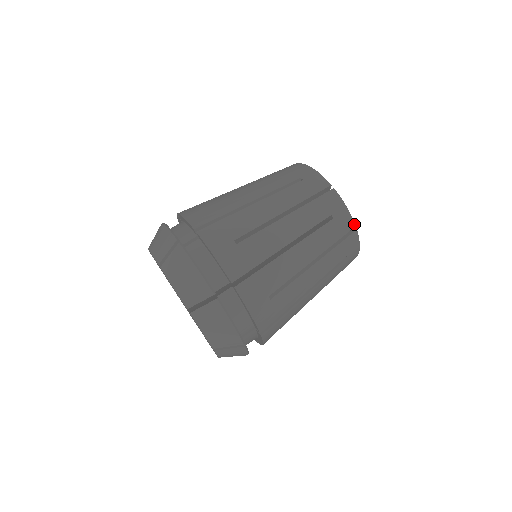
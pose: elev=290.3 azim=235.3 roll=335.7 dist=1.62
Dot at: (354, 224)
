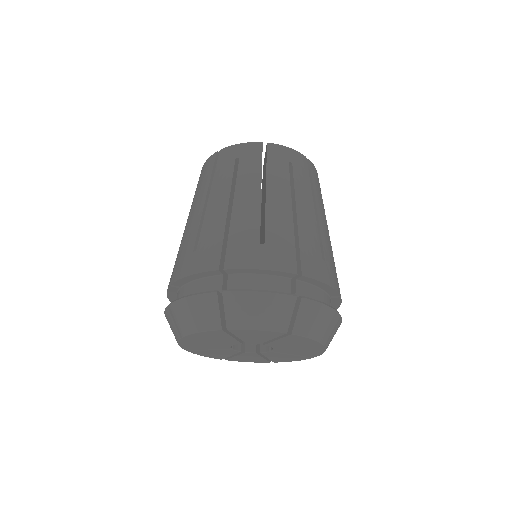
Dot at: (259, 143)
